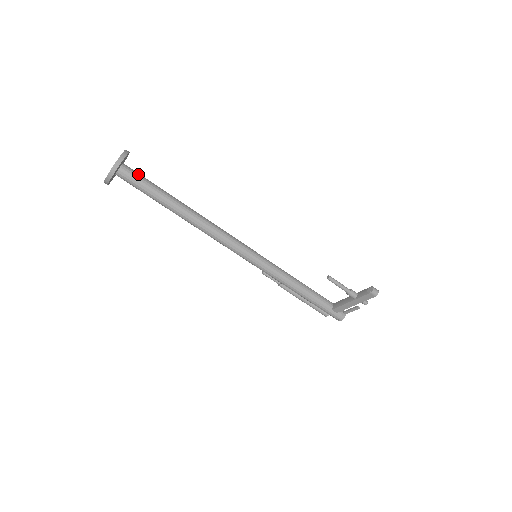
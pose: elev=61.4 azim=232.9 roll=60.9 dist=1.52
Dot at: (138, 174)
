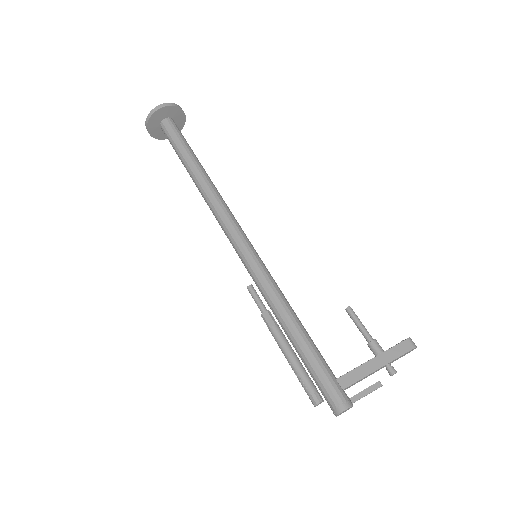
Dot at: occluded
